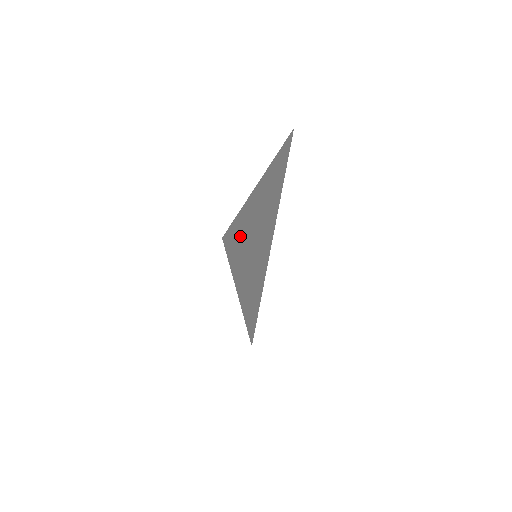
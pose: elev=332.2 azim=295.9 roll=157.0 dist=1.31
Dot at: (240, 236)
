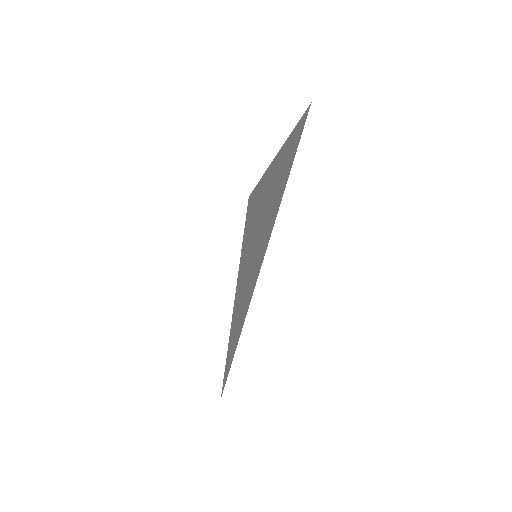
Dot at: (256, 211)
